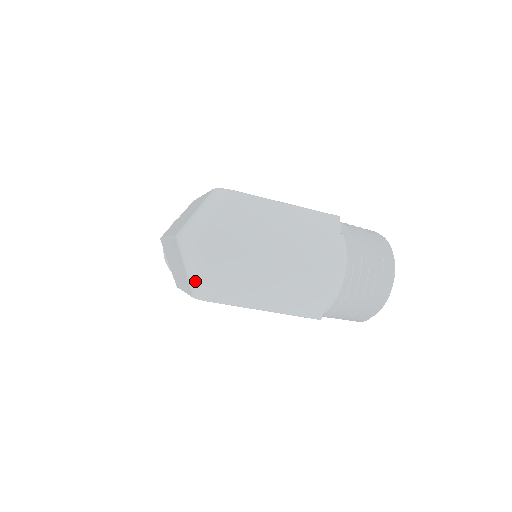
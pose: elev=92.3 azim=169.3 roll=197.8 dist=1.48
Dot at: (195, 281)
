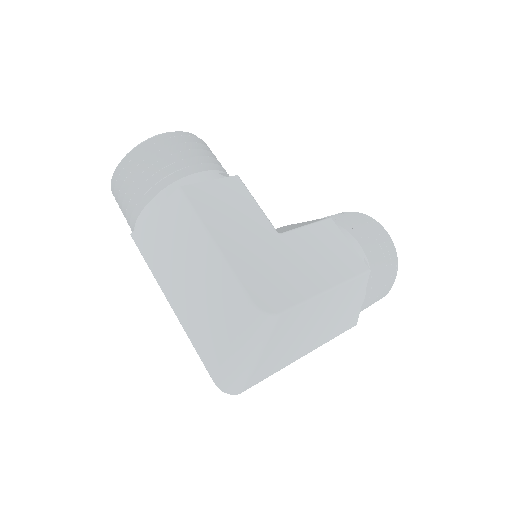
Dot at: occluded
